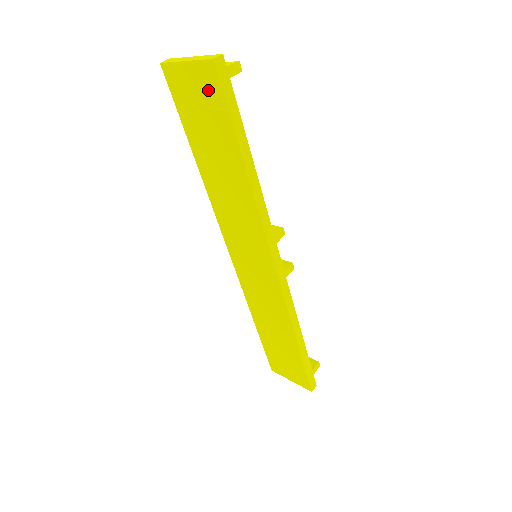
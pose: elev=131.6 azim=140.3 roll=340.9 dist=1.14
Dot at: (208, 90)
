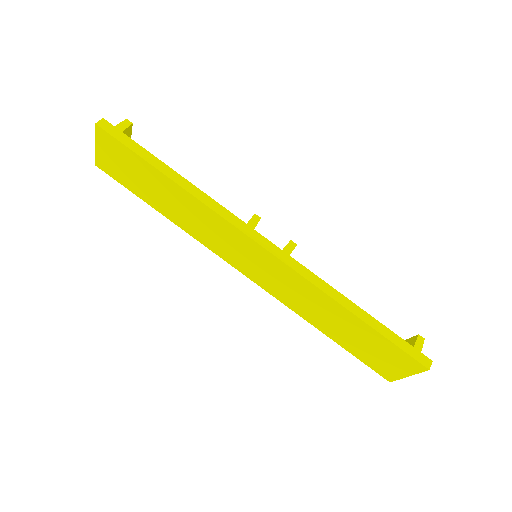
Dot at: (114, 149)
